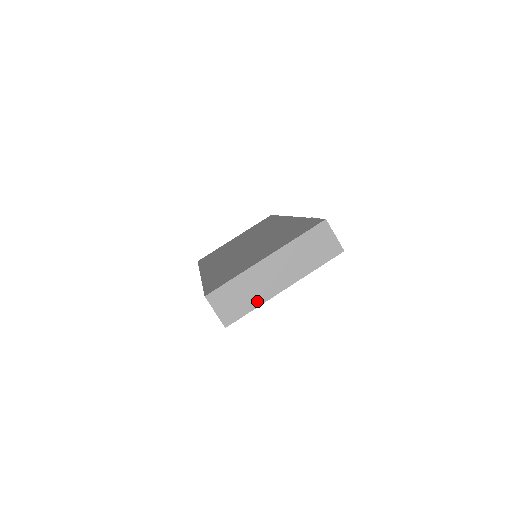
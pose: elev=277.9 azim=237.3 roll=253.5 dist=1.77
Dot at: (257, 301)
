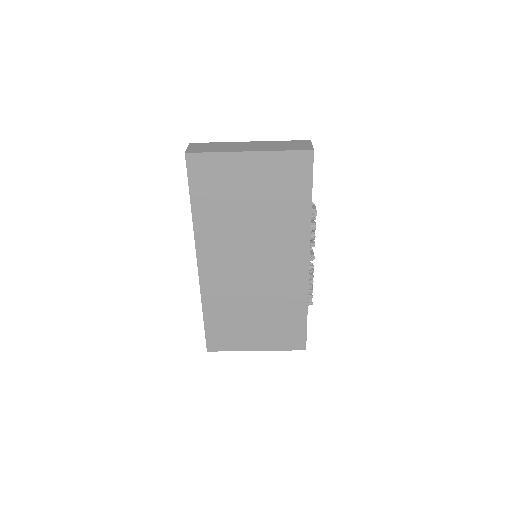
Dot at: occluded
